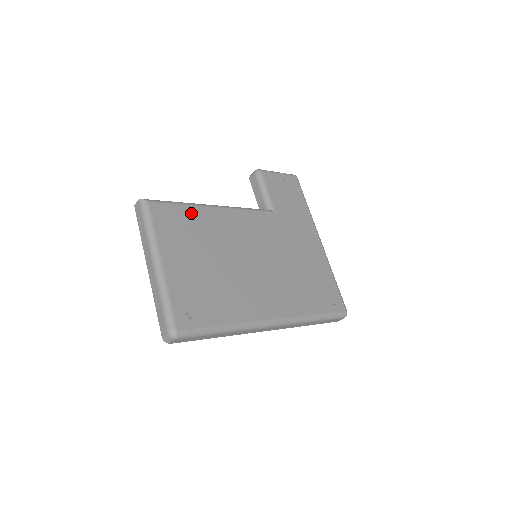
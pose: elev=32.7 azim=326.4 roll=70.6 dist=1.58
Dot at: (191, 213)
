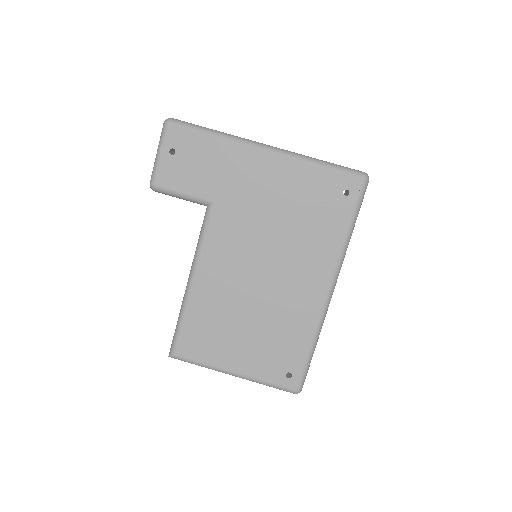
Dot at: (193, 317)
